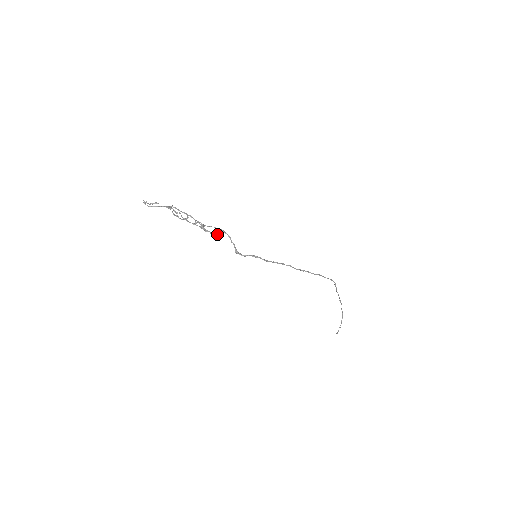
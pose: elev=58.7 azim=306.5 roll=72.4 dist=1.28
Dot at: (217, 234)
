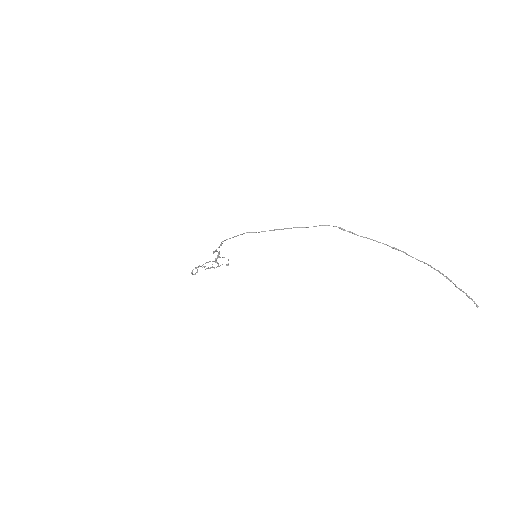
Dot at: (218, 257)
